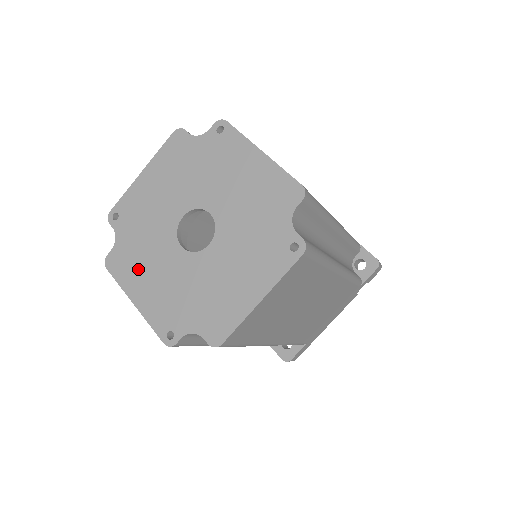
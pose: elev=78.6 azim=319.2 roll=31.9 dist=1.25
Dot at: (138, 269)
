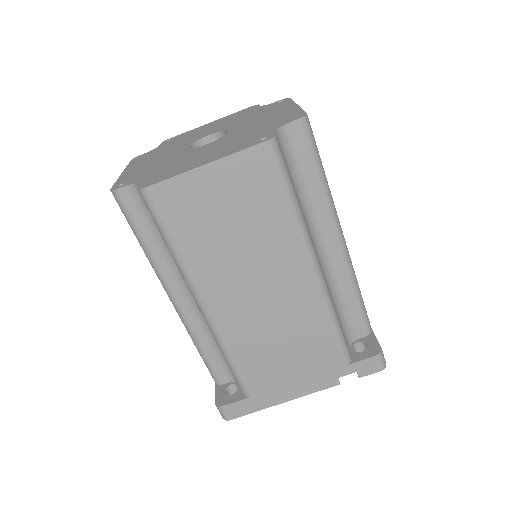
Dot at: (148, 158)
